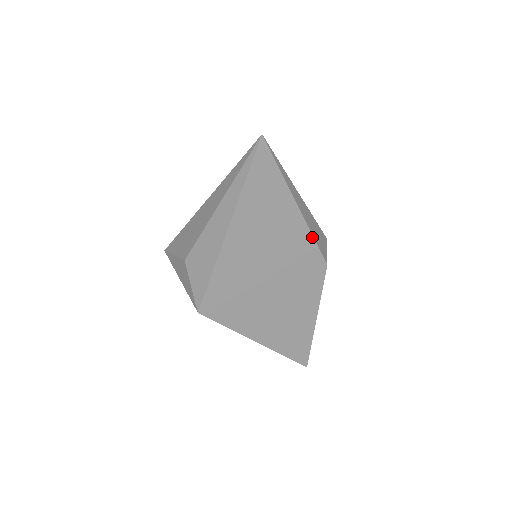
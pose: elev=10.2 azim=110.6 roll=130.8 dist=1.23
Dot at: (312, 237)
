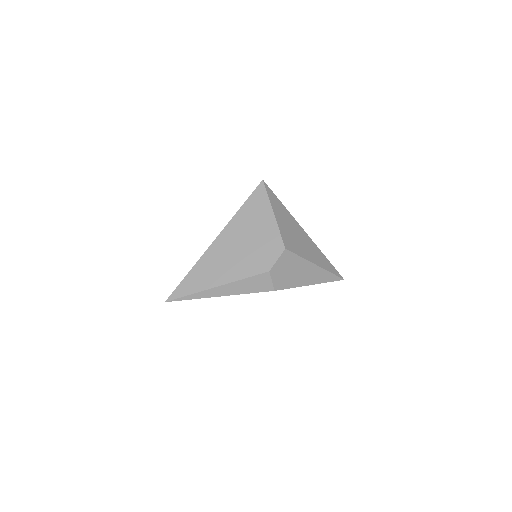
Dot at: occluded
